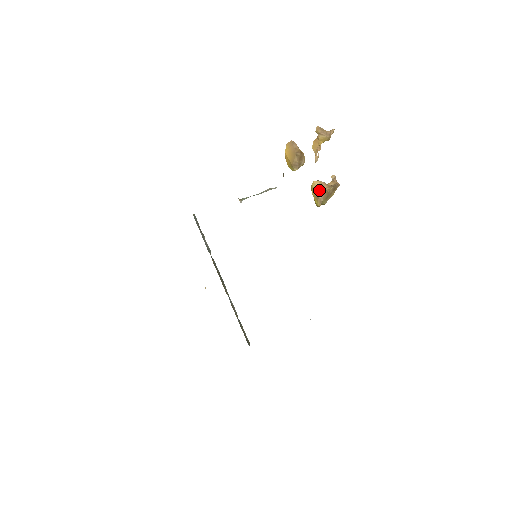
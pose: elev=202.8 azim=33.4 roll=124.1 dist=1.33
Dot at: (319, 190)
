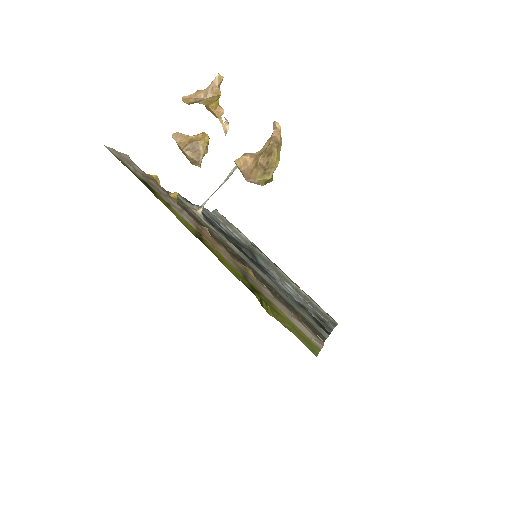
Dot at: (242, 173)
